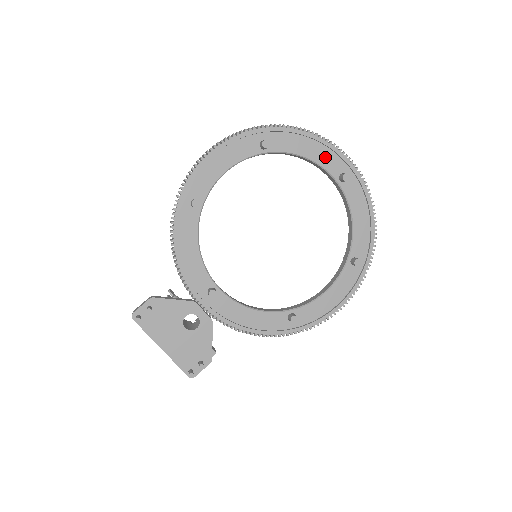
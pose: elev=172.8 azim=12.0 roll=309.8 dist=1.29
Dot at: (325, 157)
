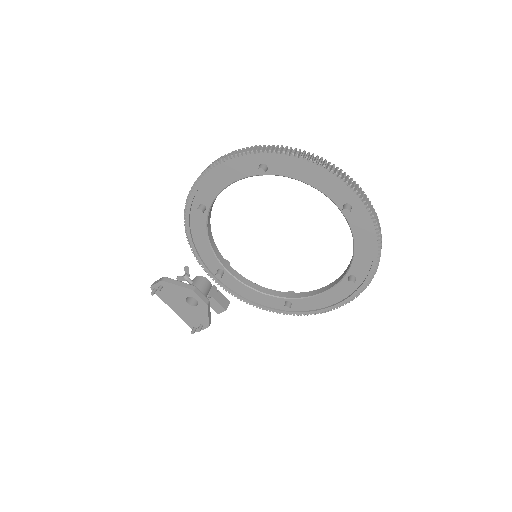
Dot at: (328, 186)
